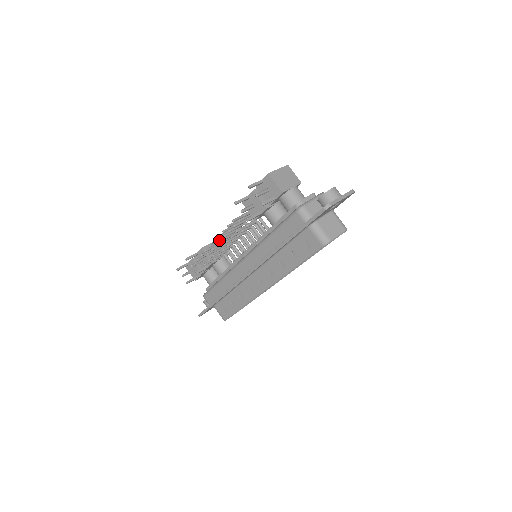
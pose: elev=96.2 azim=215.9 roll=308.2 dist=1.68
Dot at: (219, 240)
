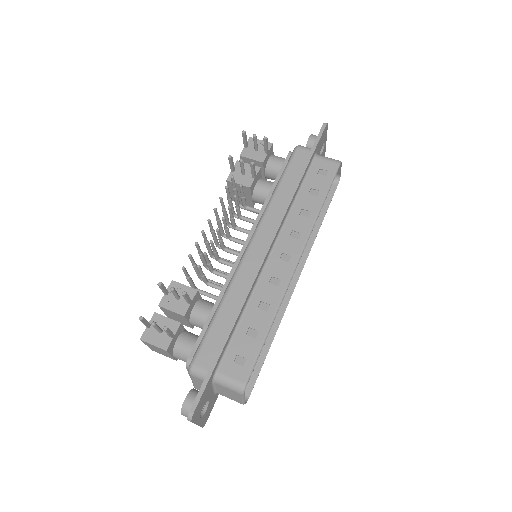
Dot at: (206, 239)
